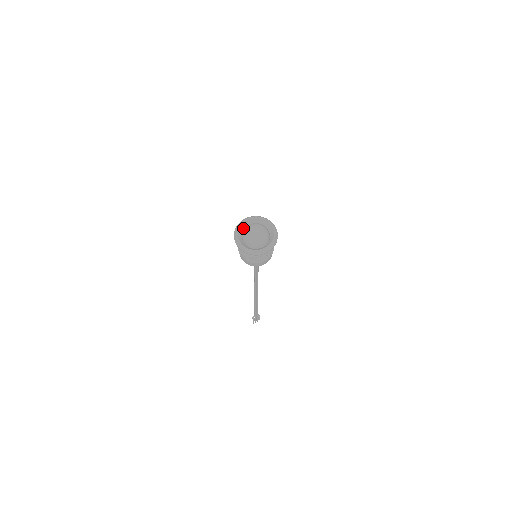
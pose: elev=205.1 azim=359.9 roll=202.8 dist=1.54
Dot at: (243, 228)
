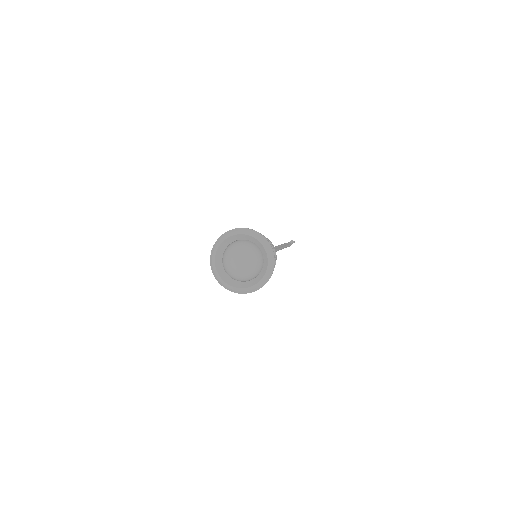
Dot at: (222, 249)
